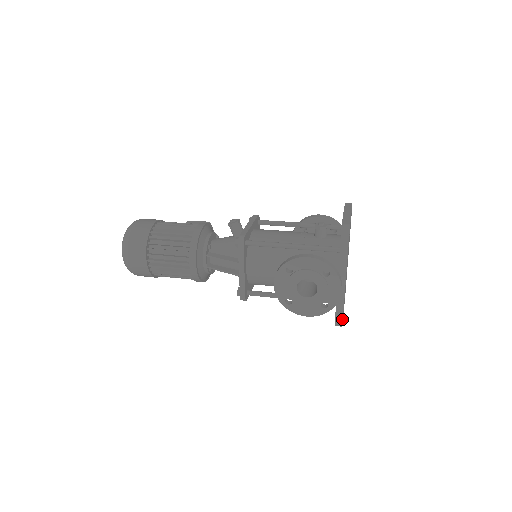
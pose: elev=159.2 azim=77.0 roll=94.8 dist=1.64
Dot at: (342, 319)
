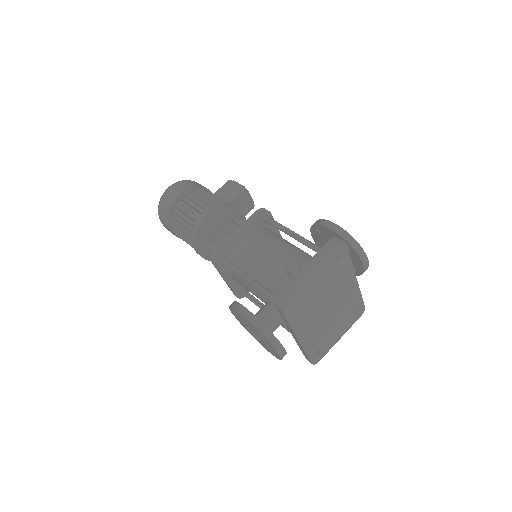
Dot at: (310, 361)
